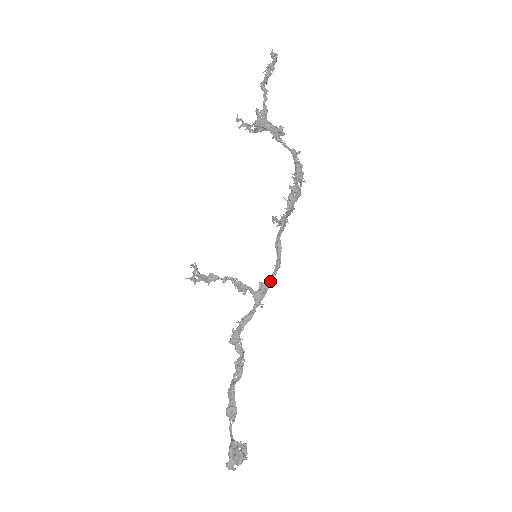
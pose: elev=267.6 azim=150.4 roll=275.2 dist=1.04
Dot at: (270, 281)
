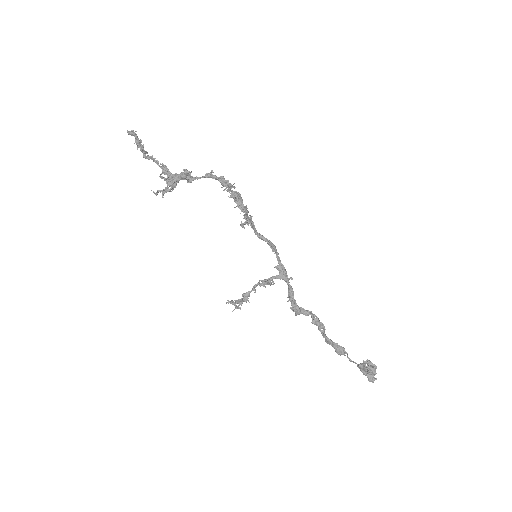
Dot at: (280, 261)
